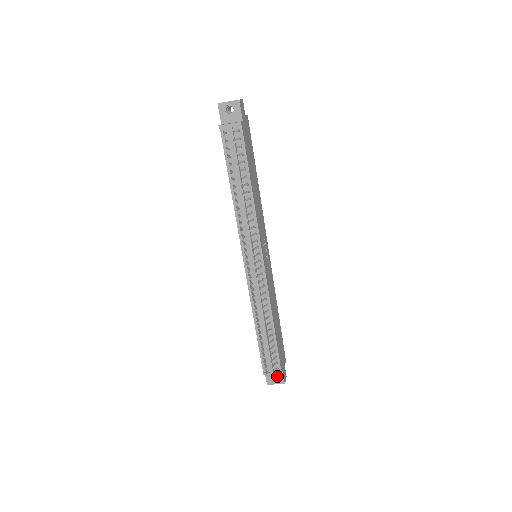
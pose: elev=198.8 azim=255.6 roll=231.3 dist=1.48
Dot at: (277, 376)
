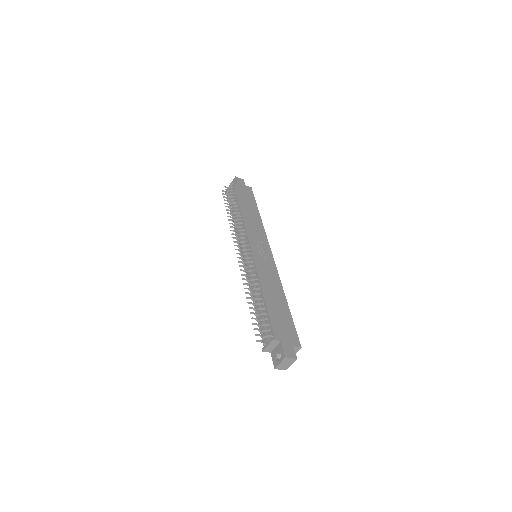
Dot at: (279, 352)
